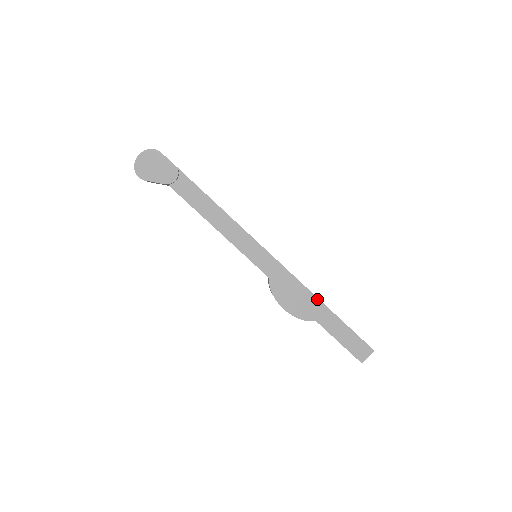
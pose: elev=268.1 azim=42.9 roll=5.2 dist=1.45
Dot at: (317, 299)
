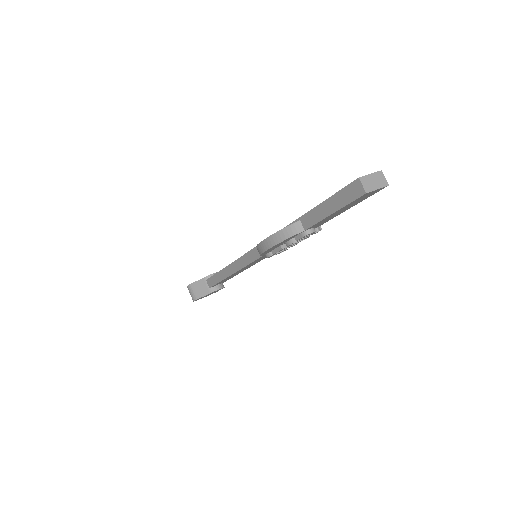
Dot at: occluded
